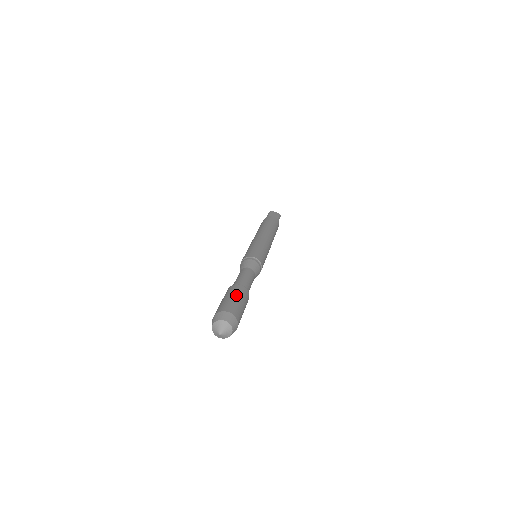
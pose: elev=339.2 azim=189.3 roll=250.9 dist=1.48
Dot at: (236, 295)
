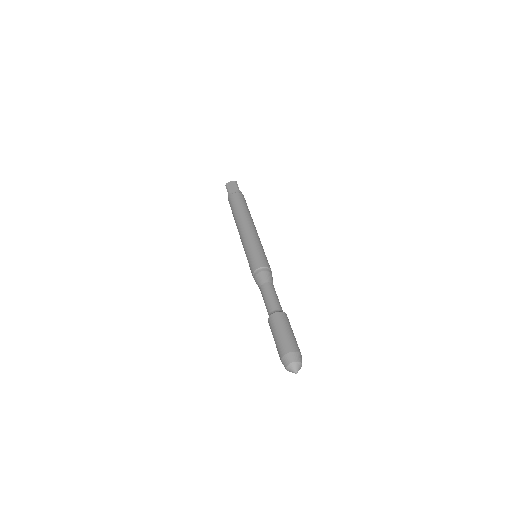
Dot at: (280, 328)
